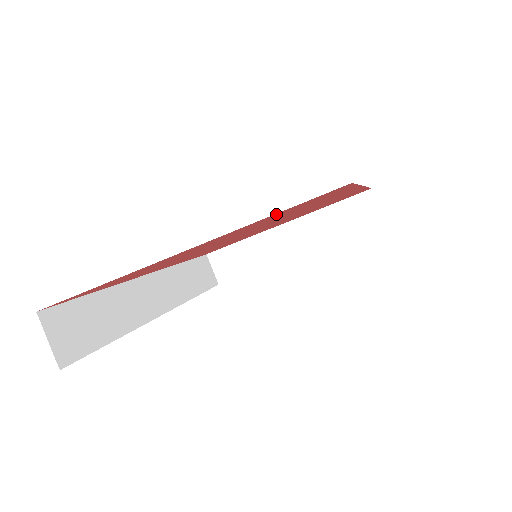
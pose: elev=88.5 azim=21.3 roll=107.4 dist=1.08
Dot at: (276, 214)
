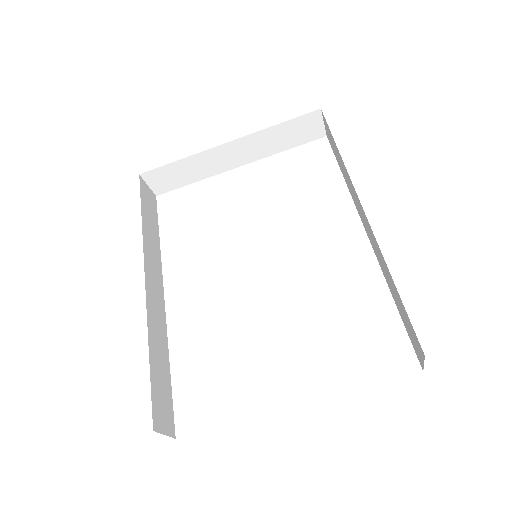
Dot at: occluded
